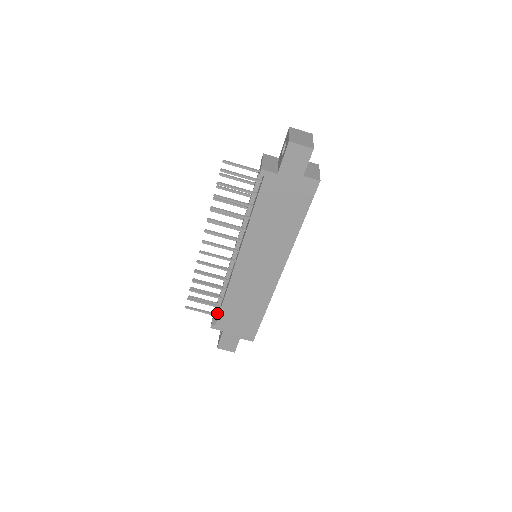
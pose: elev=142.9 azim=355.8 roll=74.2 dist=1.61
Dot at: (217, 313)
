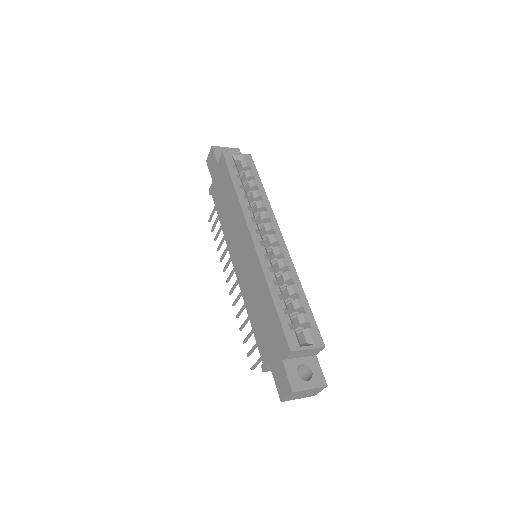
Dot at: occluded
